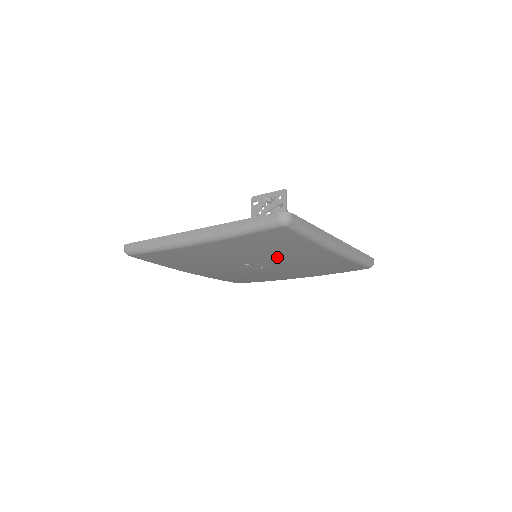
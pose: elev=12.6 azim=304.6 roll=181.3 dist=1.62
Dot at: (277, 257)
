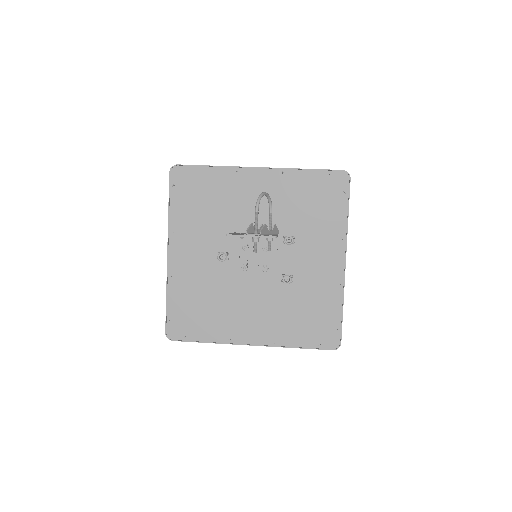
Dot at: occluded
